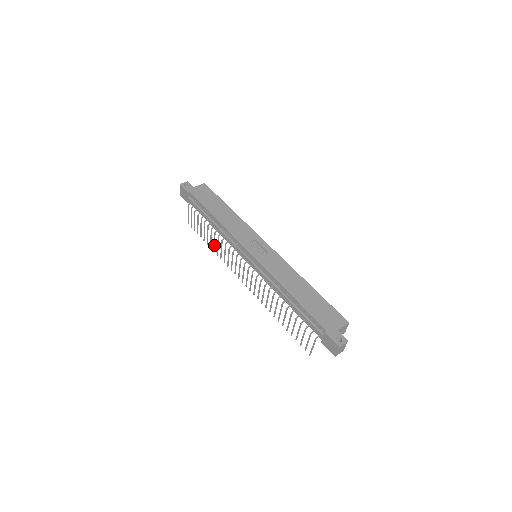
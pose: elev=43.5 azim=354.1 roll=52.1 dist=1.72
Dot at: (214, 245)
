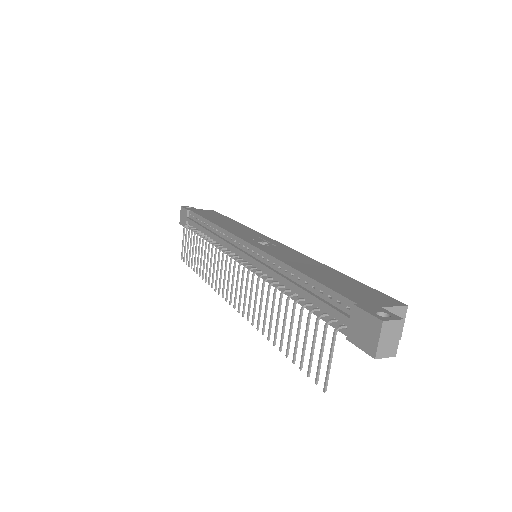
Dot at: (203, 266)
